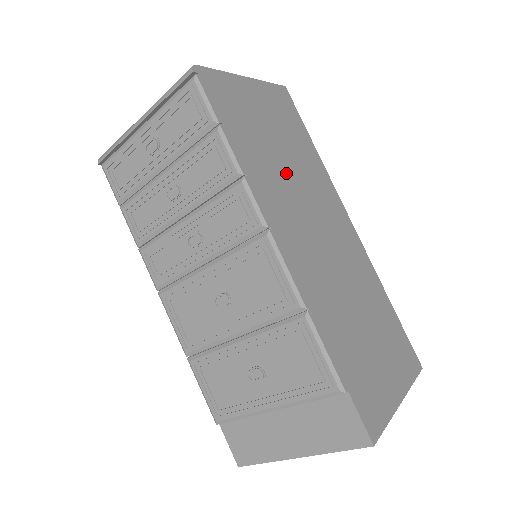
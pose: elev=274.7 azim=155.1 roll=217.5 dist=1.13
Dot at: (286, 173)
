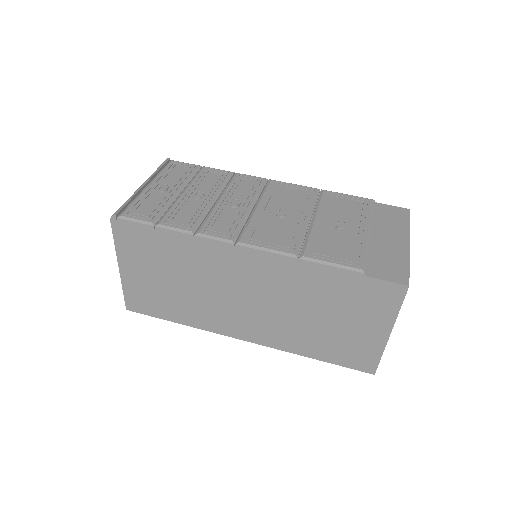
Dot at: occluded
